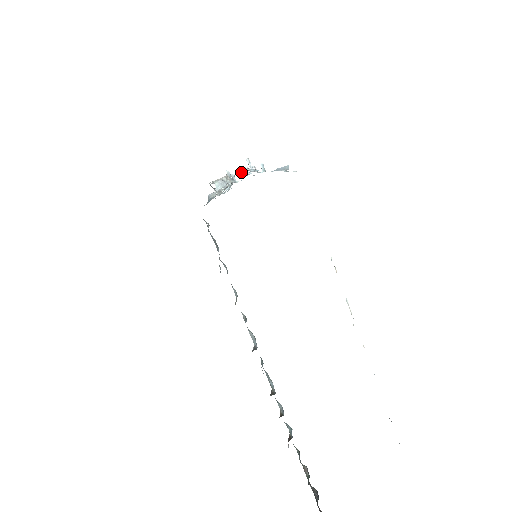
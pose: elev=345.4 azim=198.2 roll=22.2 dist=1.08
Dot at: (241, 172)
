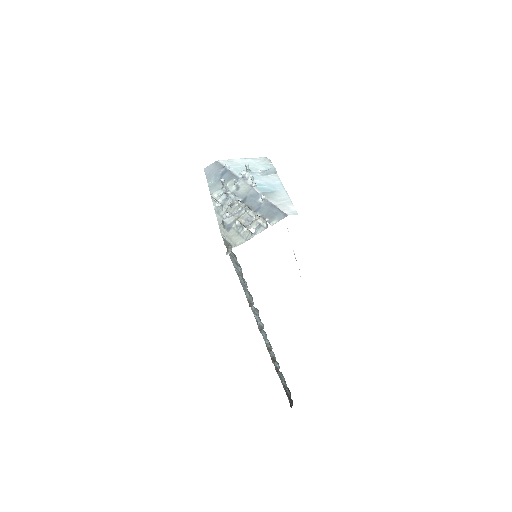
Dot at: (236, 180)
